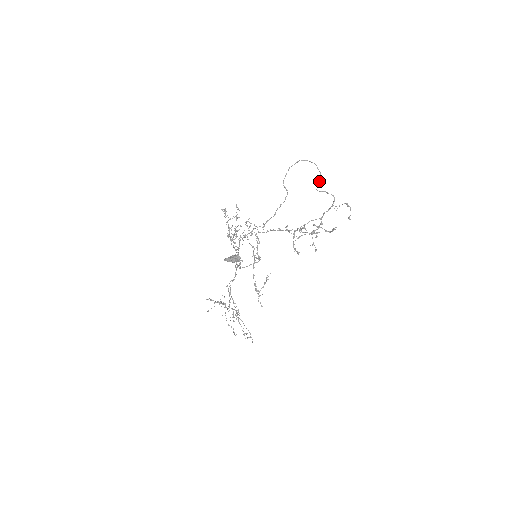
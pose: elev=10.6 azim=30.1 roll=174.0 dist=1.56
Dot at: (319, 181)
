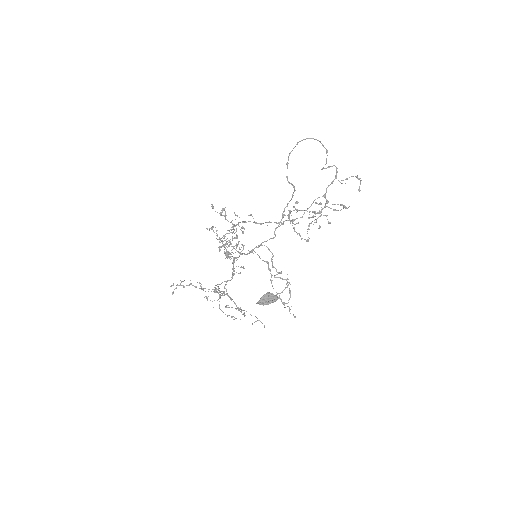
Dot at: occluded
